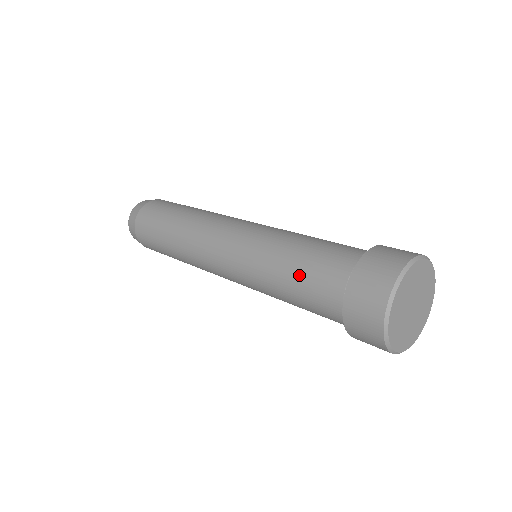
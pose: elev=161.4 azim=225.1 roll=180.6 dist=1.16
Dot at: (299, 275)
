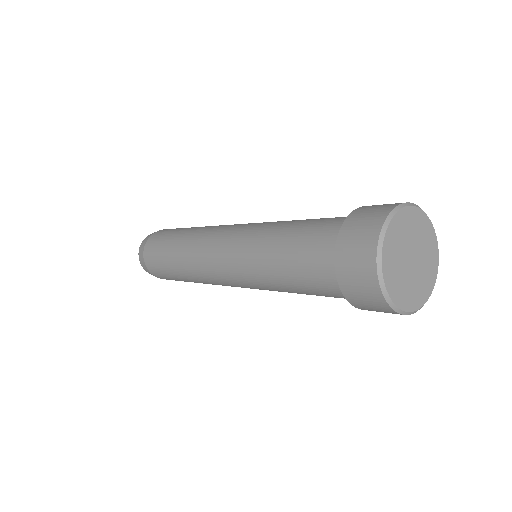
Dot at: (299, 229)
